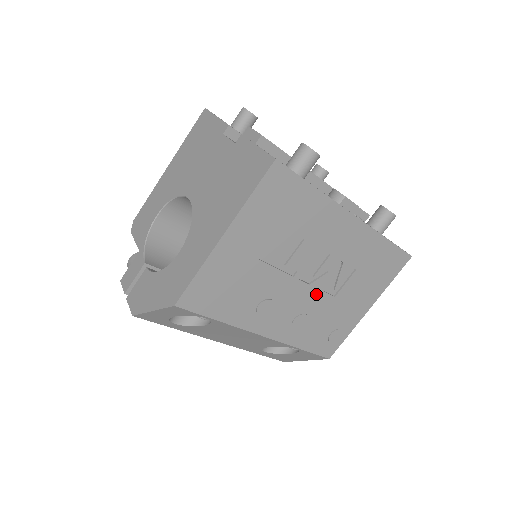
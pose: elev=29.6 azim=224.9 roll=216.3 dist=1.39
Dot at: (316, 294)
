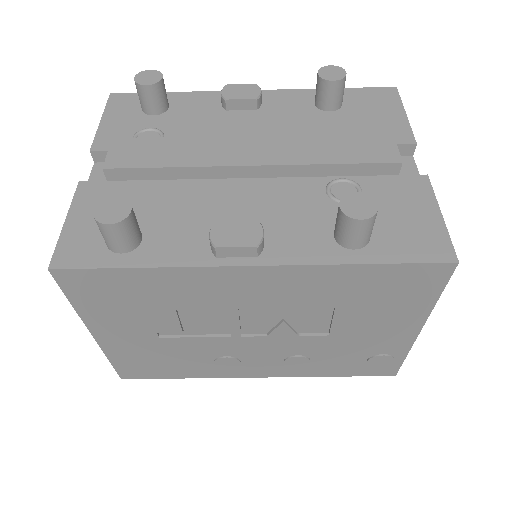
Dot at: (291, 340)
